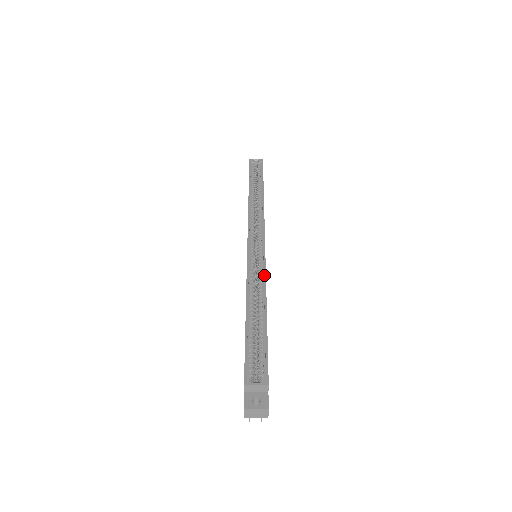
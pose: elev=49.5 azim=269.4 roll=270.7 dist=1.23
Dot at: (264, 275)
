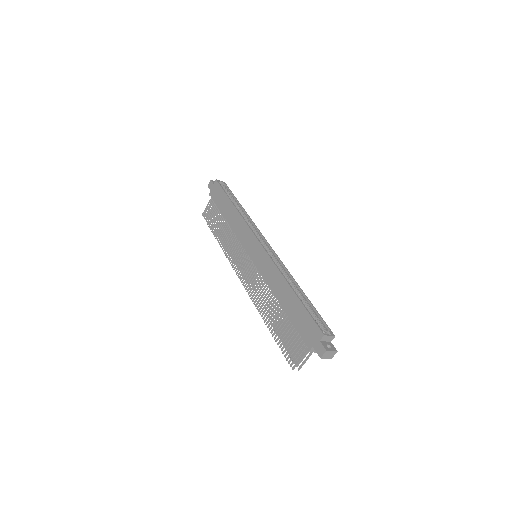
Dot at: (287, 269)
